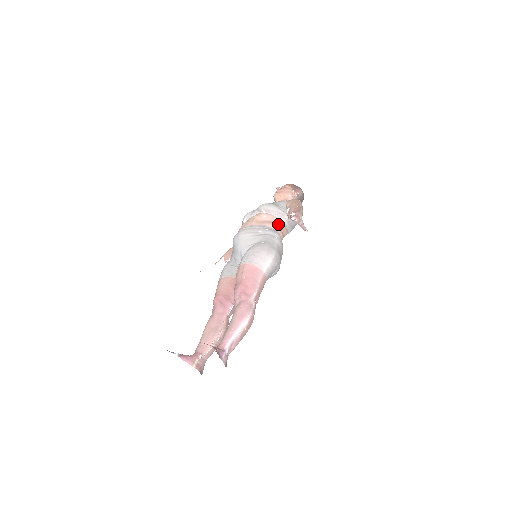
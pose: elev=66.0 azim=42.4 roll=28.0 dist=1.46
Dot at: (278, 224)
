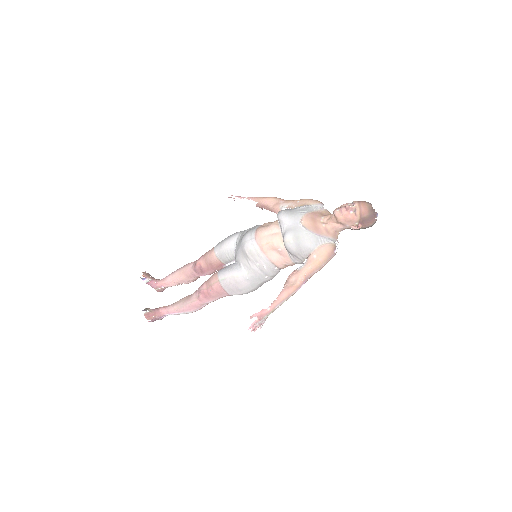
Dot at: (285, 264)
